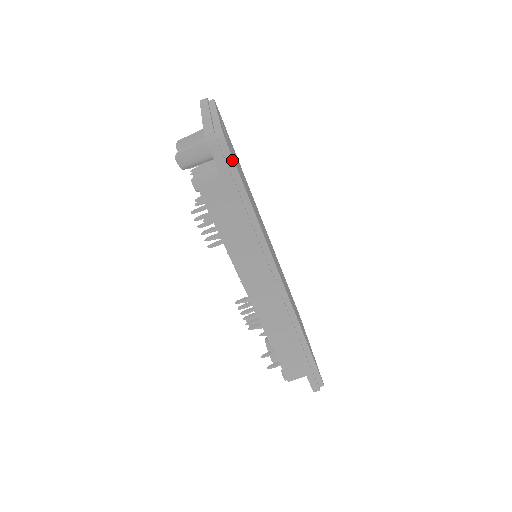
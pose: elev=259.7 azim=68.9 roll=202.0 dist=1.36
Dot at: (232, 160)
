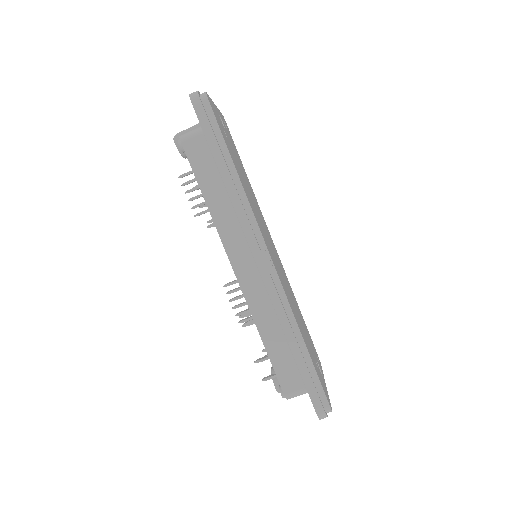
Dot at: (213, 116)
